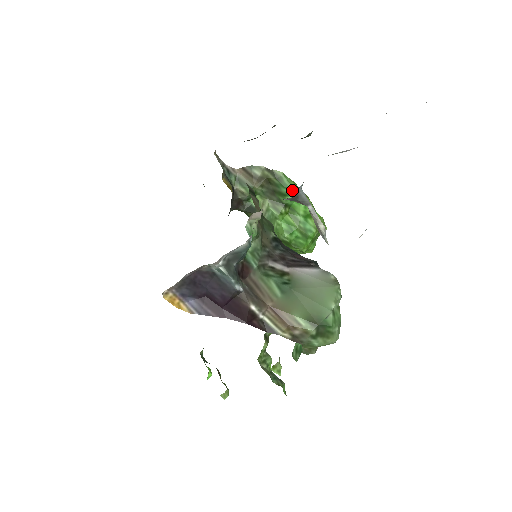
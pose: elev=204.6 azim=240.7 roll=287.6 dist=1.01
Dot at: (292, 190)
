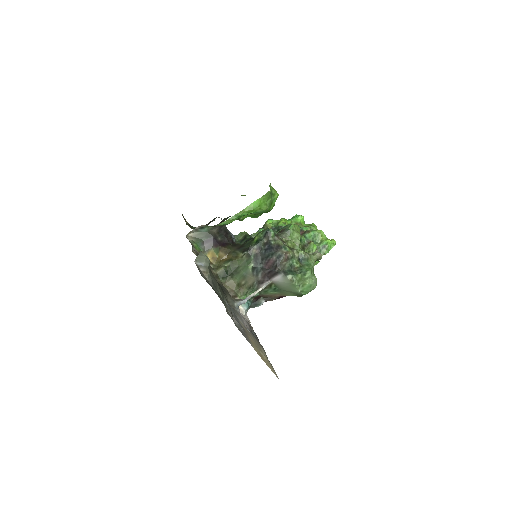
Dot at: occluded
